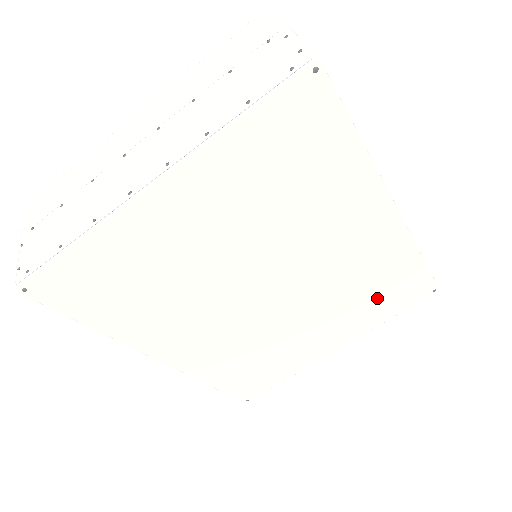
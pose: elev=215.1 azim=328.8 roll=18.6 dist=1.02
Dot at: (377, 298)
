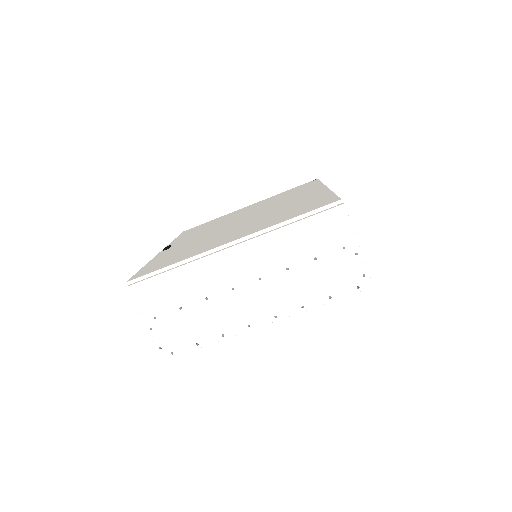
Dot at: occluded
